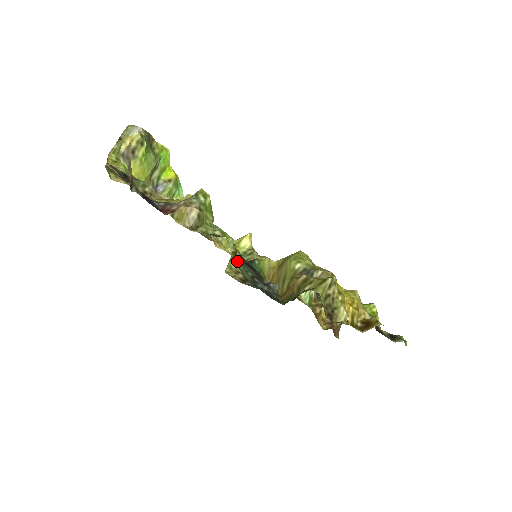
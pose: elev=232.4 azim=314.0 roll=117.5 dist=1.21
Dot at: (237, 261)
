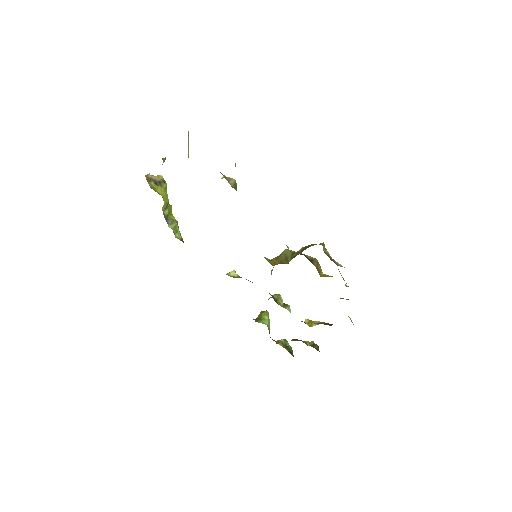
Dot at: occluded
